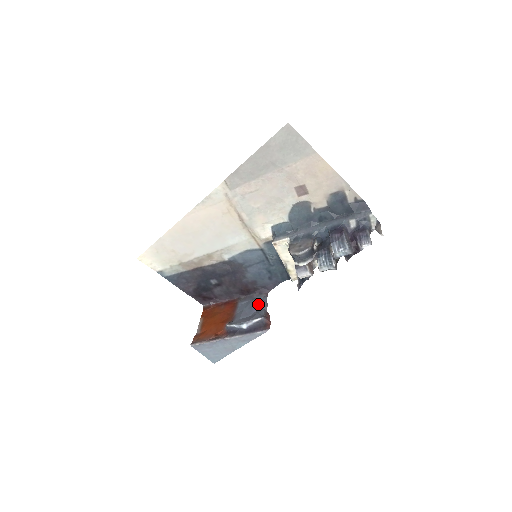
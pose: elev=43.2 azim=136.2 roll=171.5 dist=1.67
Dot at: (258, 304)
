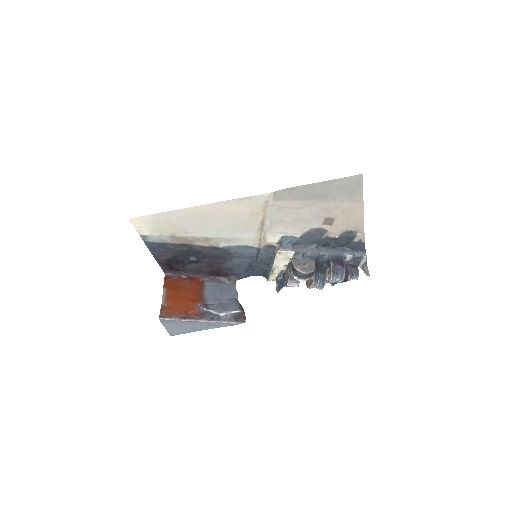
Dot at: (228, 291)
